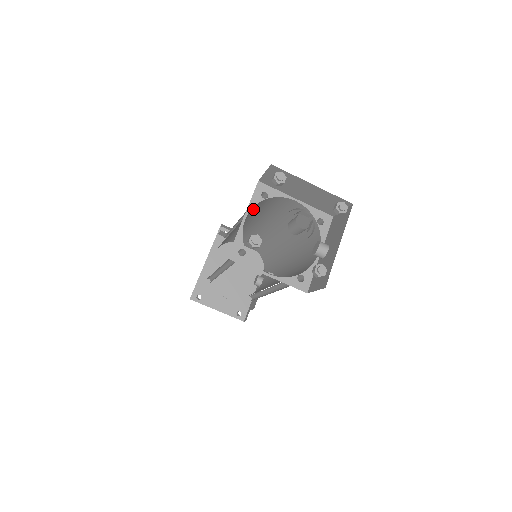
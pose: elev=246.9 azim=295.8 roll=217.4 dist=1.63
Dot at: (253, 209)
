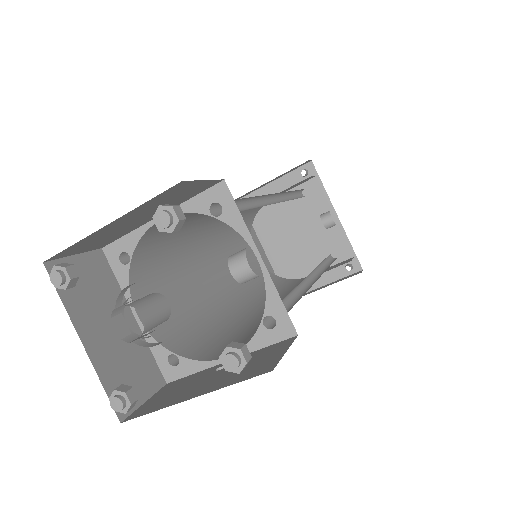
Dot at: (152, 265)
